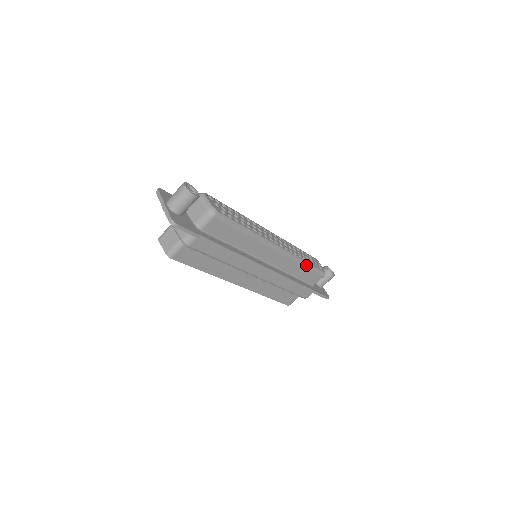
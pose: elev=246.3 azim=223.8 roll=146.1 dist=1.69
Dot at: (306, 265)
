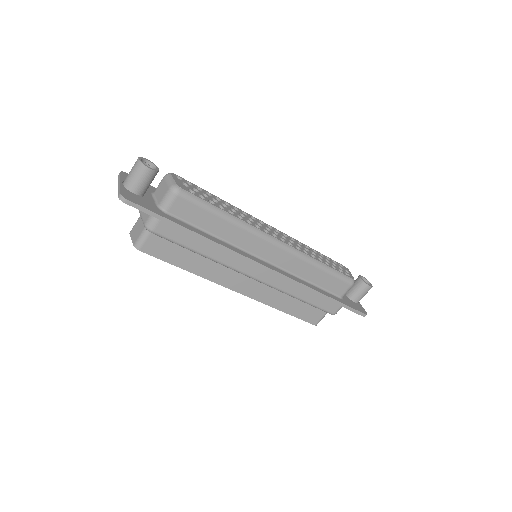
Dot at: (322, 267)
